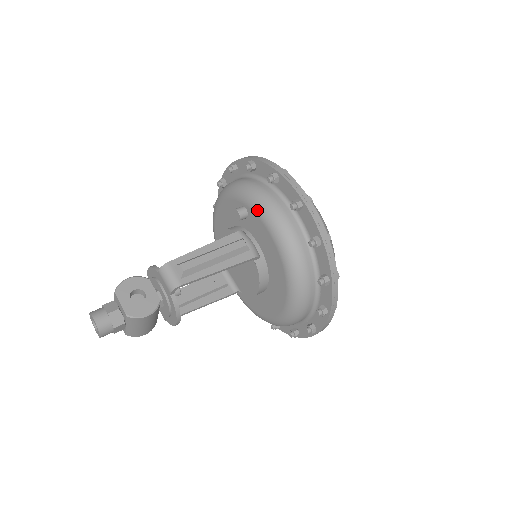
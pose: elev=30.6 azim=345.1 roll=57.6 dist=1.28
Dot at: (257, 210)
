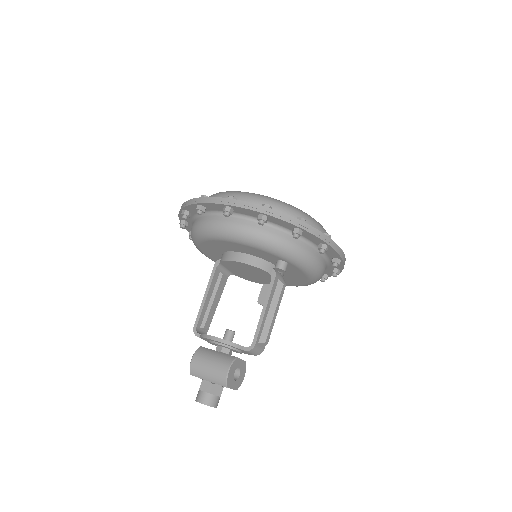
Dot at: (303, 269)
